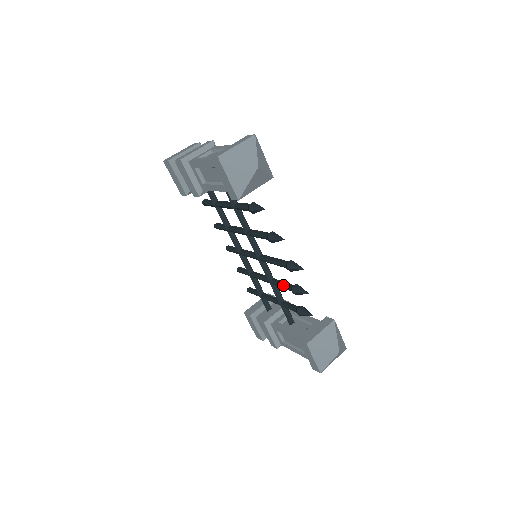
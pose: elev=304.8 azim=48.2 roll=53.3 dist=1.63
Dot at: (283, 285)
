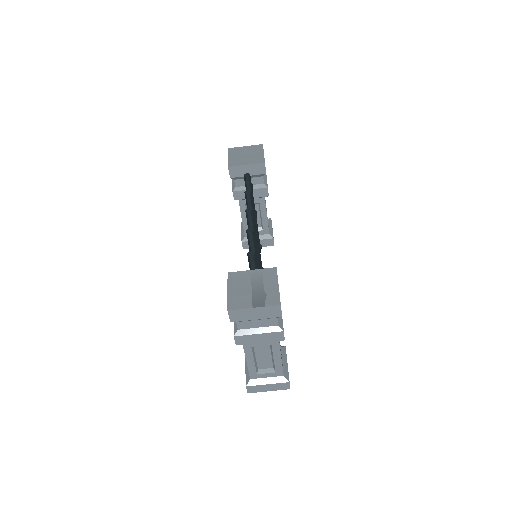
Dot at: occluded
